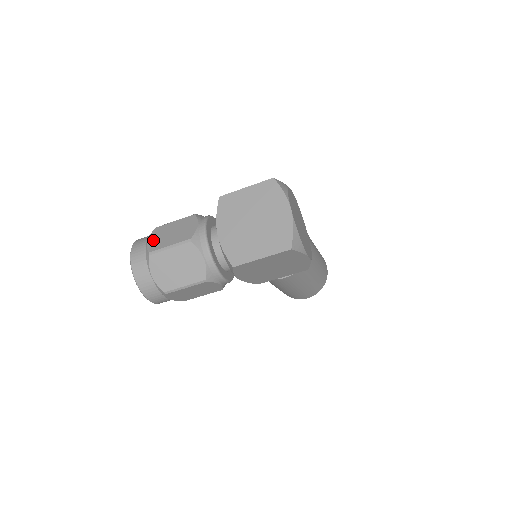
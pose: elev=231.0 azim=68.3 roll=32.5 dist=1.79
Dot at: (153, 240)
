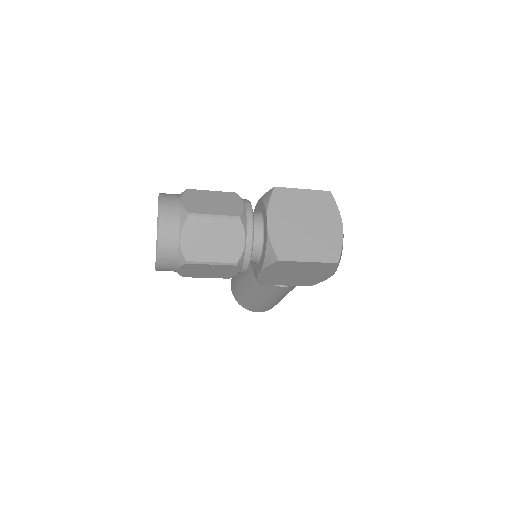
Dot at: (190, 201)
